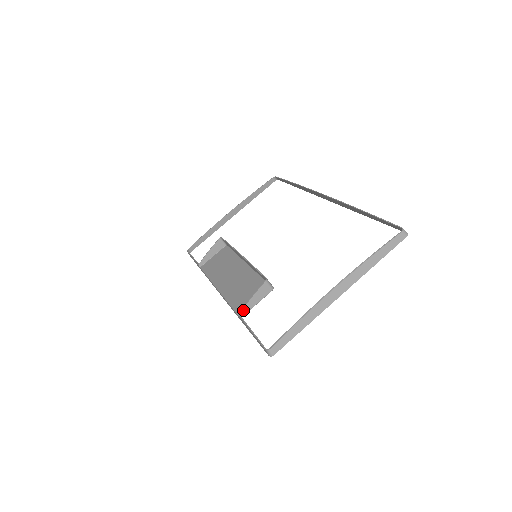
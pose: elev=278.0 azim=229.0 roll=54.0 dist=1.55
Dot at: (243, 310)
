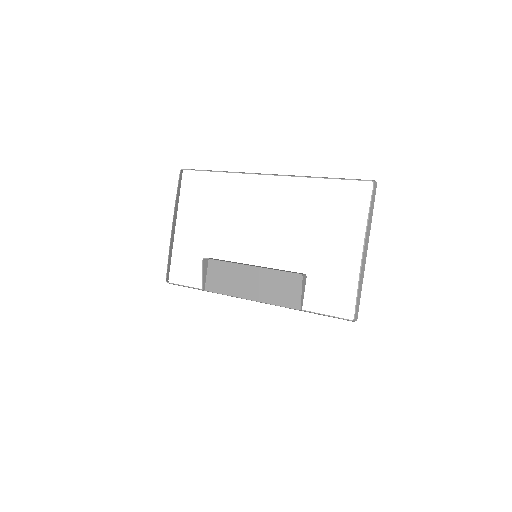
Dot at: (301, 305)
